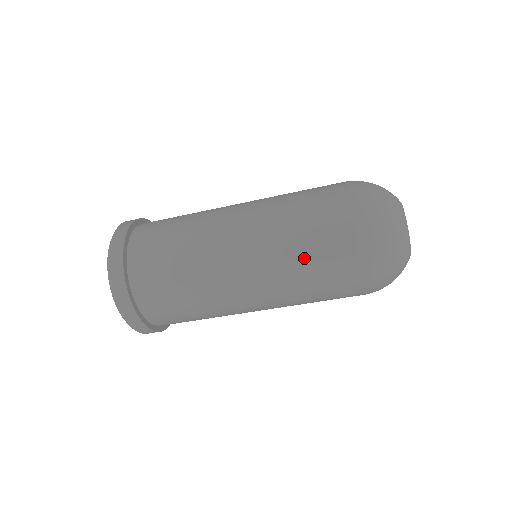
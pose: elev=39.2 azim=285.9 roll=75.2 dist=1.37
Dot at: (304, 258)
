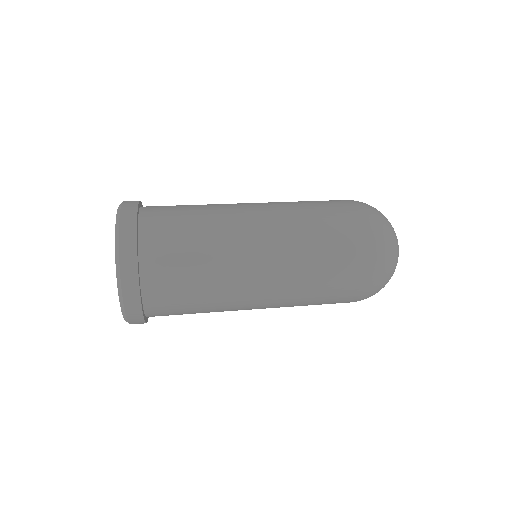
Dot at: (313, 304)
